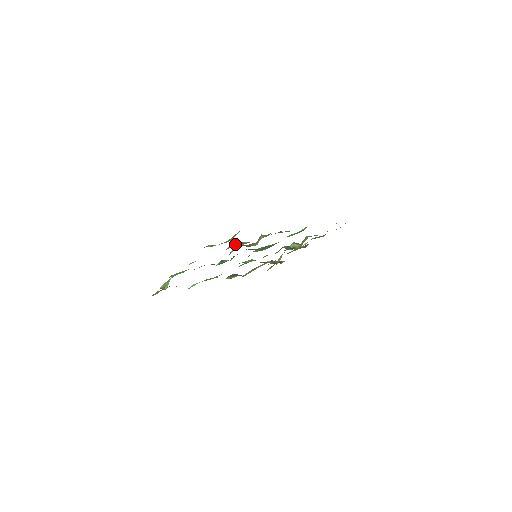
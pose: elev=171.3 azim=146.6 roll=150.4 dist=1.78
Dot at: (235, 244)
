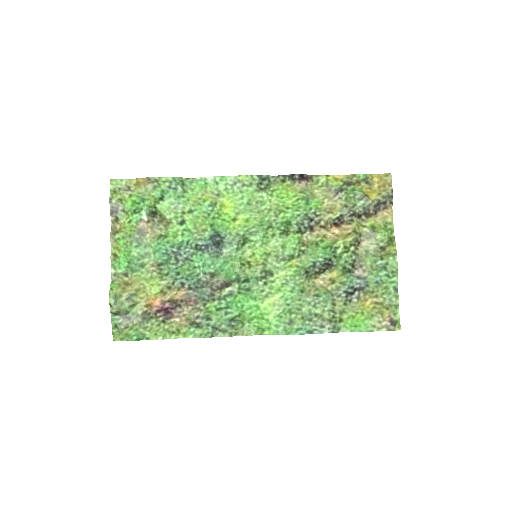
Dot at: (151, 312)
